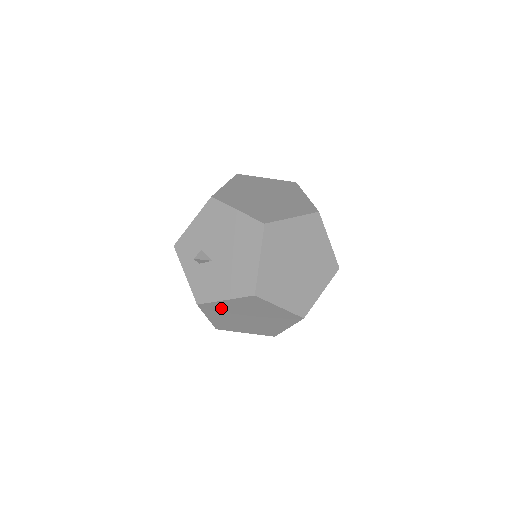
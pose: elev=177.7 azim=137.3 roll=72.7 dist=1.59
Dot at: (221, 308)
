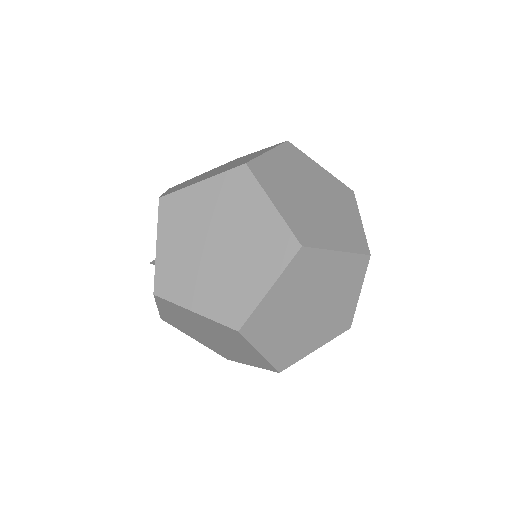
Dot at: (176, 322)
